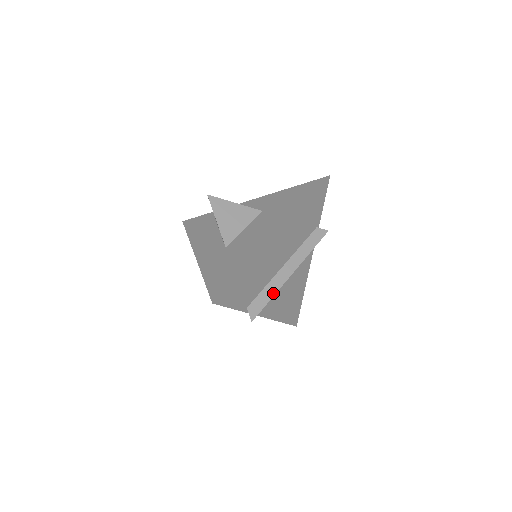
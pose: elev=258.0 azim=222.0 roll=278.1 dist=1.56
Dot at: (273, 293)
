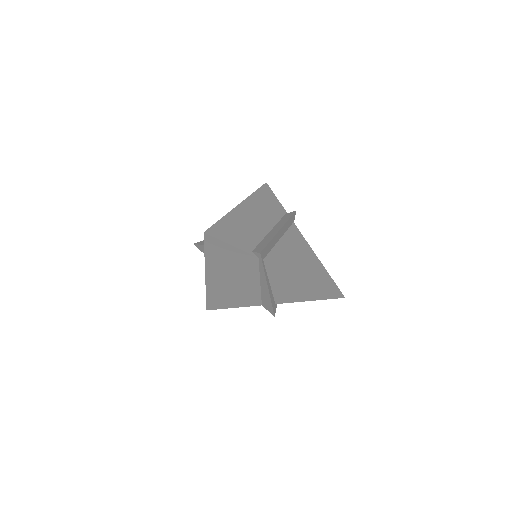
Dot at: (270, 240)
